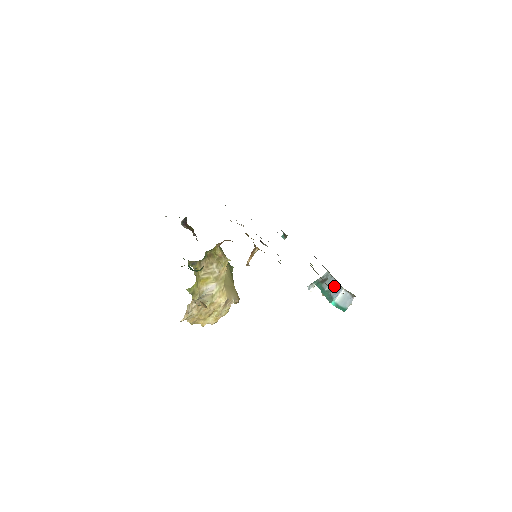
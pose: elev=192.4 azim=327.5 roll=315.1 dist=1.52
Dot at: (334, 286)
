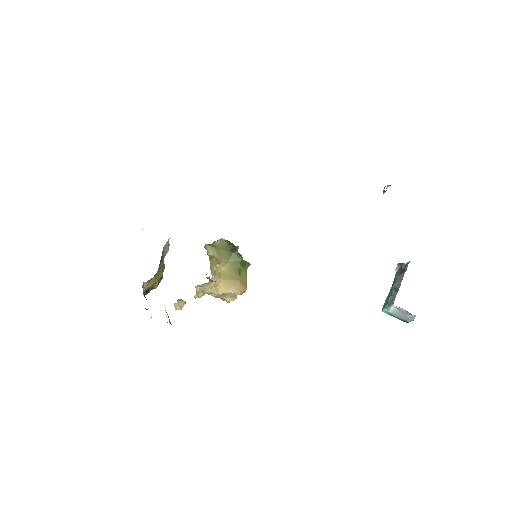
Dot at: (398, 289)
